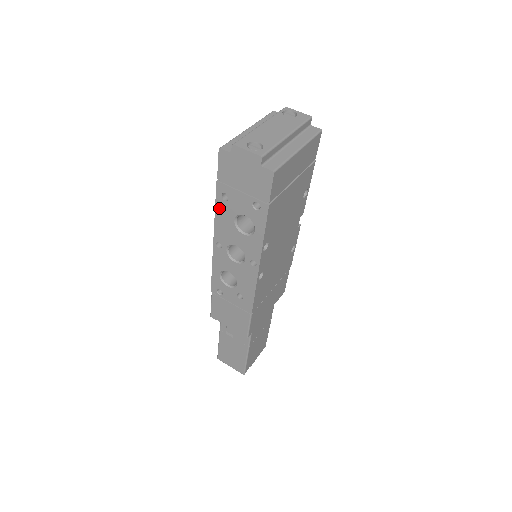
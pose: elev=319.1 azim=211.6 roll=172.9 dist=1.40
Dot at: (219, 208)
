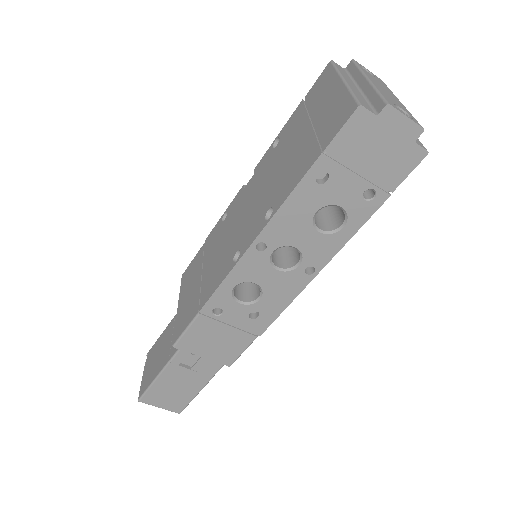
Dot at: (299, 193)
